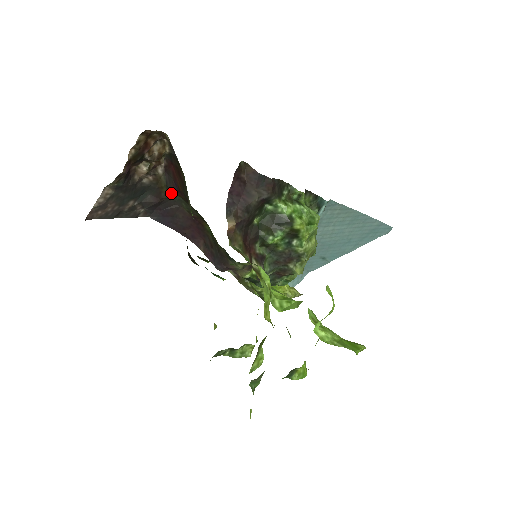
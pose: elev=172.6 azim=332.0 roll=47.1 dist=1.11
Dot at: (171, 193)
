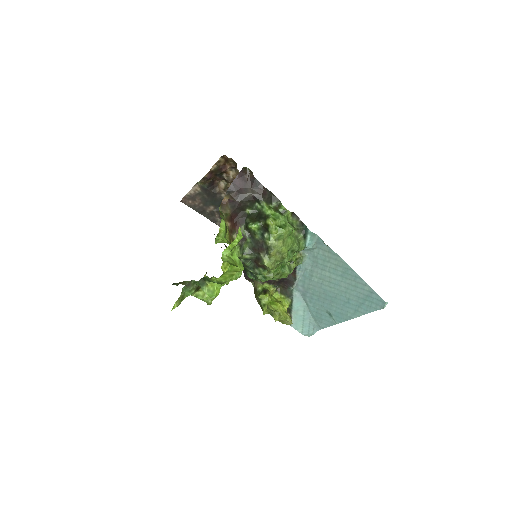
Dot at: occluded
